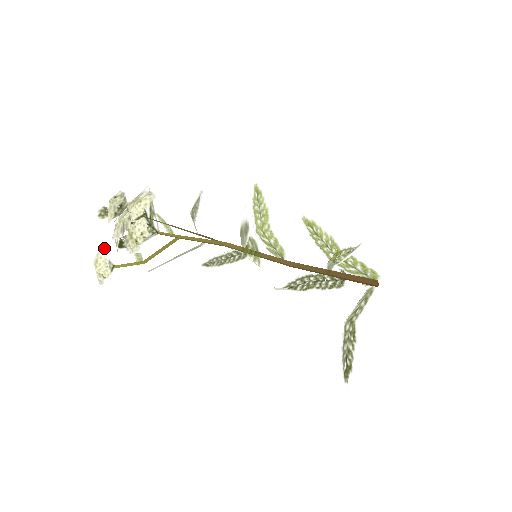
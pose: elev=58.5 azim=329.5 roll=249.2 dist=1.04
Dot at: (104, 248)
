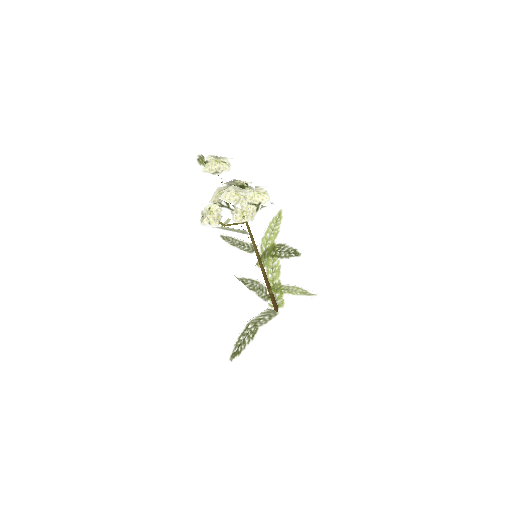
Dot at: (223, 206)
